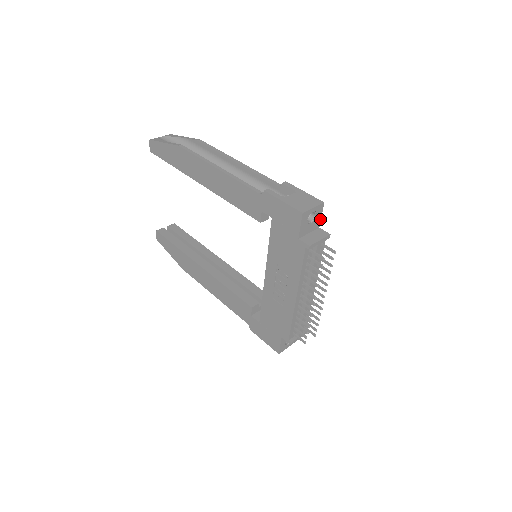
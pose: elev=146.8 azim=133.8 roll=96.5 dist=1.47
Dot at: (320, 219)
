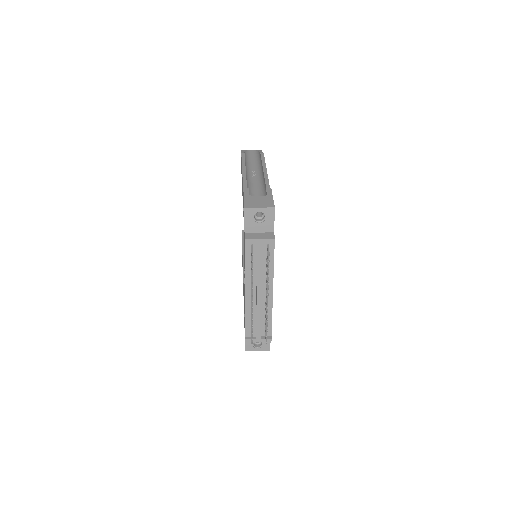
Dot at: (273, 224)
